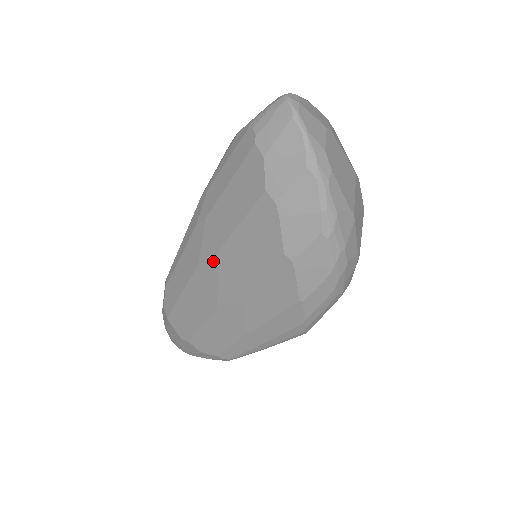
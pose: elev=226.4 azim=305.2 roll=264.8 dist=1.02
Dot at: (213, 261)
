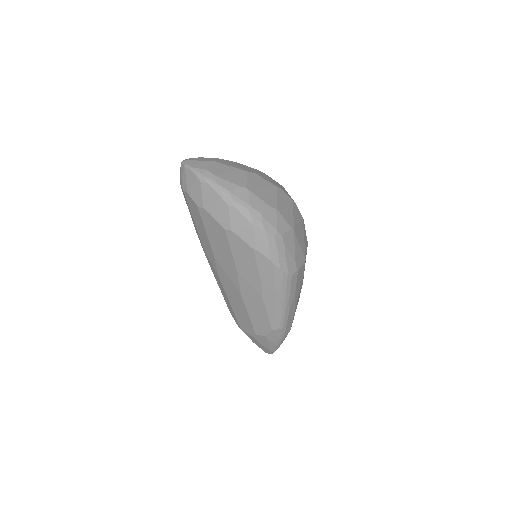
Dot at: (218, 266)
